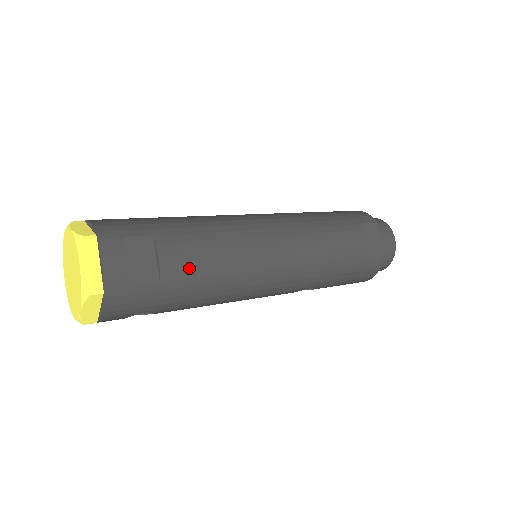
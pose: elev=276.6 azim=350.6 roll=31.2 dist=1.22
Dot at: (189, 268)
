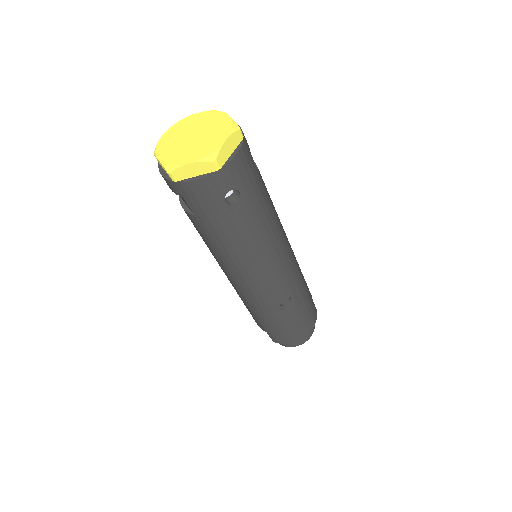
Dot at: occluded
